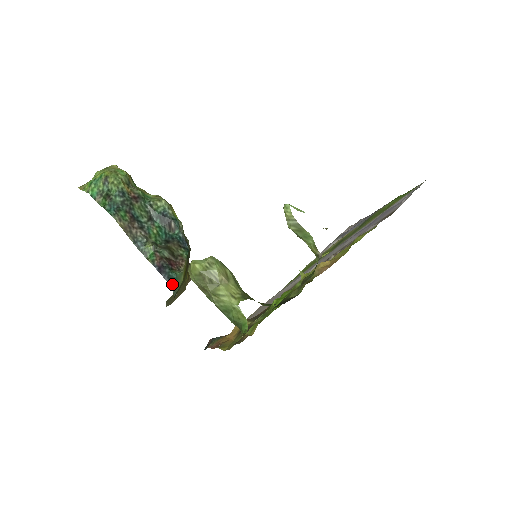
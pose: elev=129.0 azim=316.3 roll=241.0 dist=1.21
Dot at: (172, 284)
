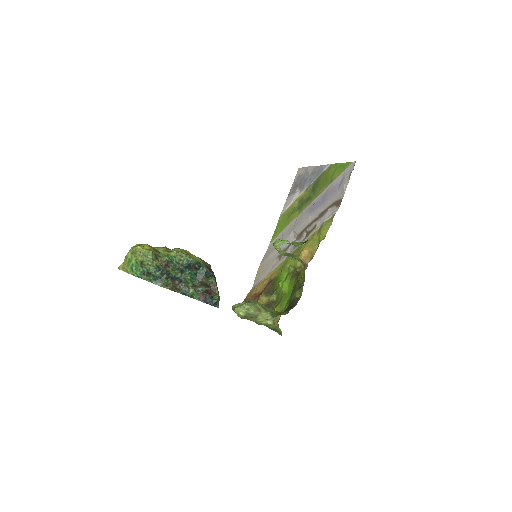
Dot at: (216, 305)
